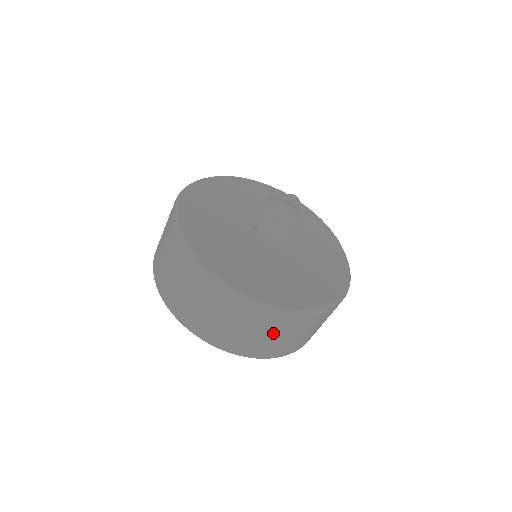
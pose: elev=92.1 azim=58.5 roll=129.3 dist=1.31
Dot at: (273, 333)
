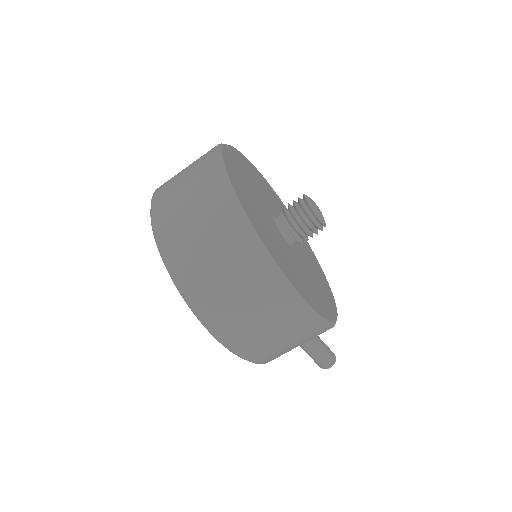
Dot at: (200, 216)
